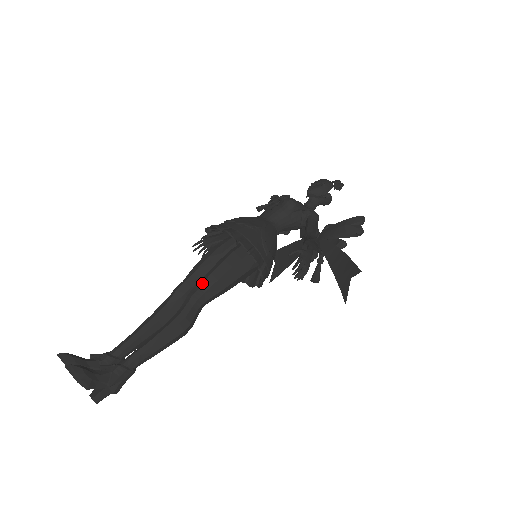
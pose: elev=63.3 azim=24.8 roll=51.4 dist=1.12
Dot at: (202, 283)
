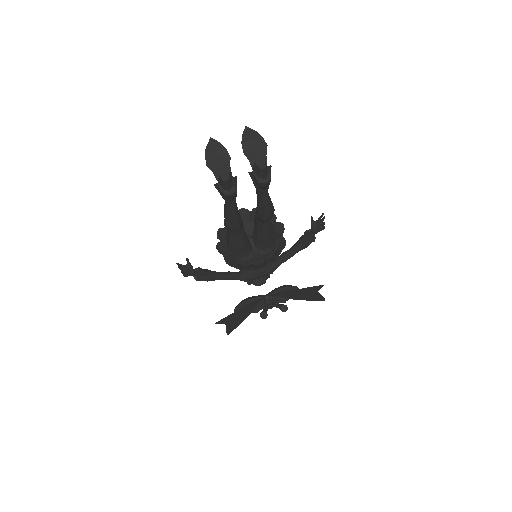
Dot at: occluded
